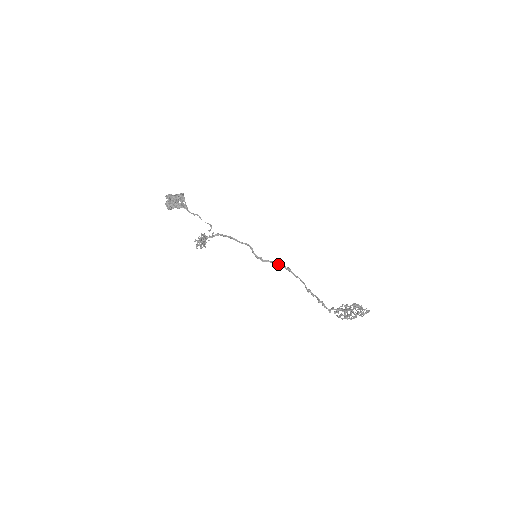
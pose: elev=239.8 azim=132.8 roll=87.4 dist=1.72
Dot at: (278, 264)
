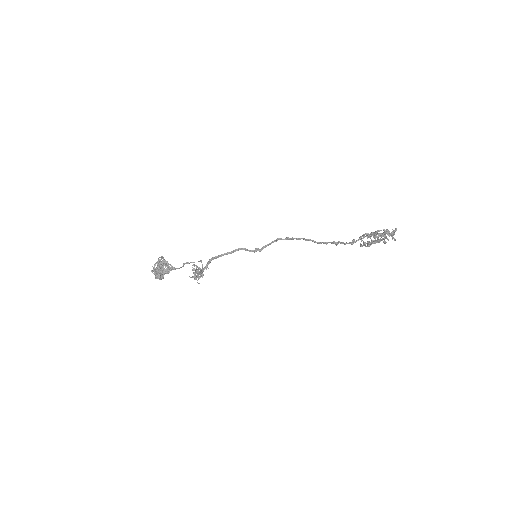
Dot at: occluded
